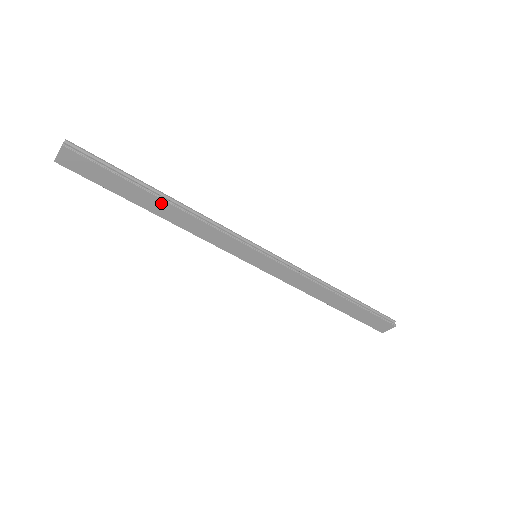
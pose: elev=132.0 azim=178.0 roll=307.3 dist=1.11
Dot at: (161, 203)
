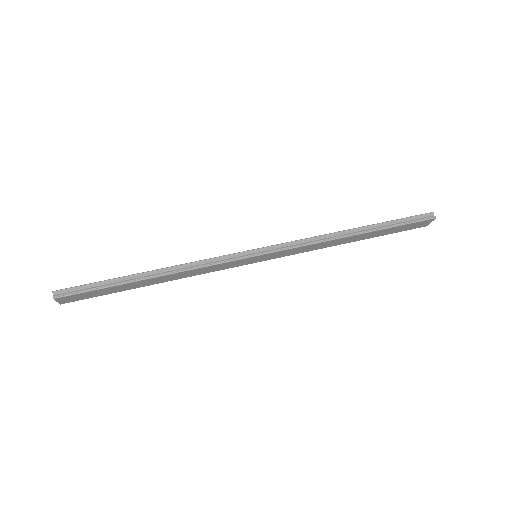
Dot at: (150, 280)
